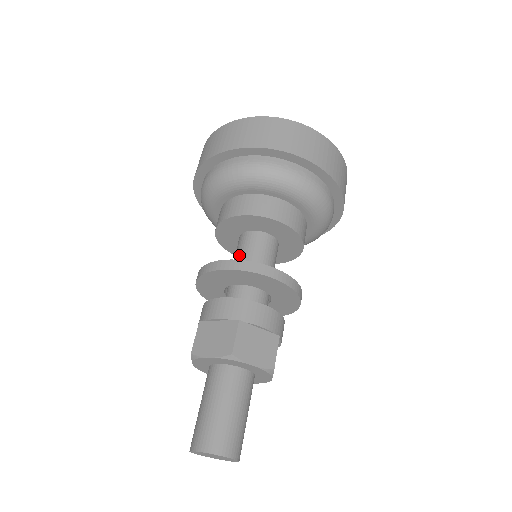
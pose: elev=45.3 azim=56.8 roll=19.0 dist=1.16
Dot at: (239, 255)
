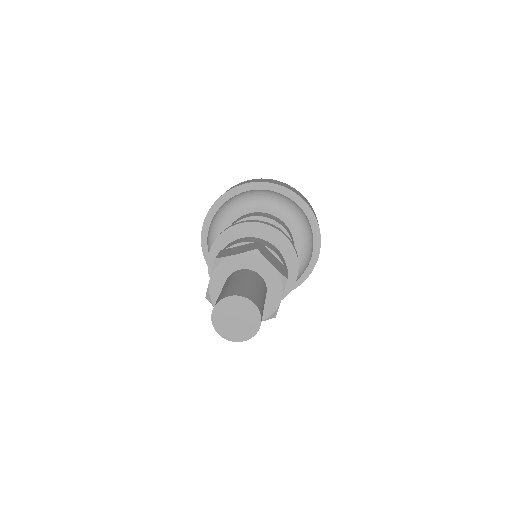
Dot at: occluded
